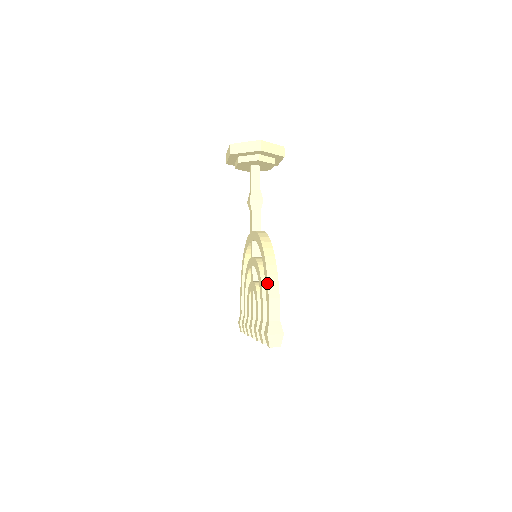
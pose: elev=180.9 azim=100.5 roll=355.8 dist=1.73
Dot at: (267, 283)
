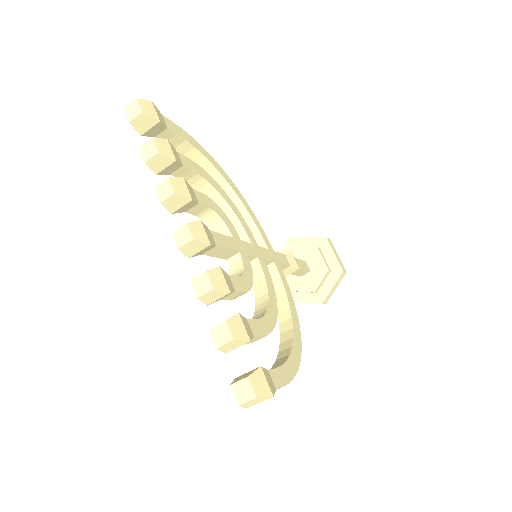
Dot at: occluded
